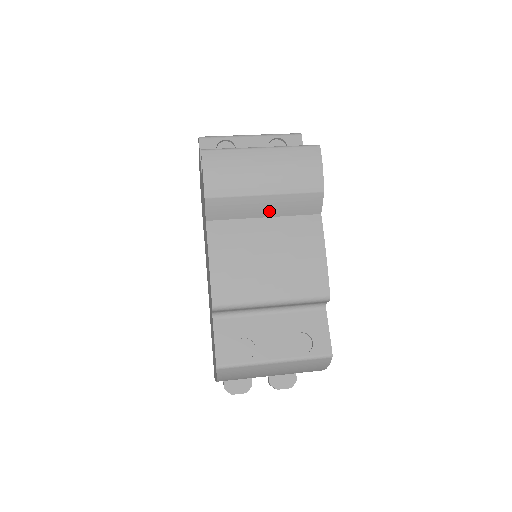
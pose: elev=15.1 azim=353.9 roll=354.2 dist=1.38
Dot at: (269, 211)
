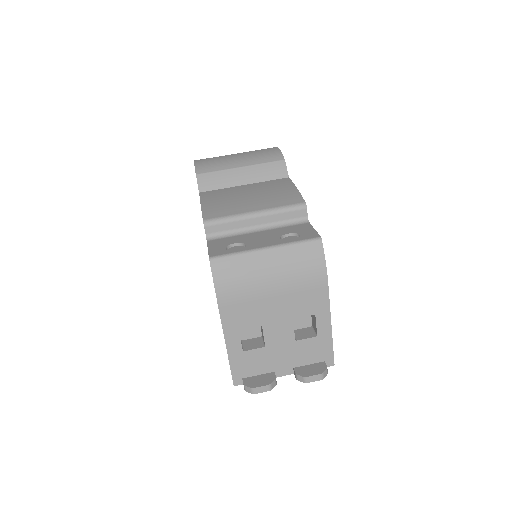
Dot at: (247, 179)
